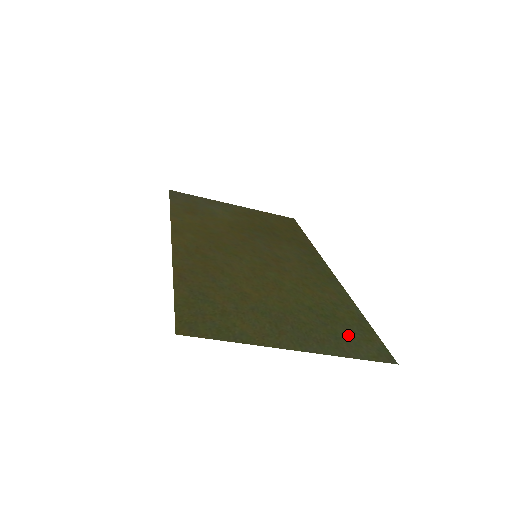
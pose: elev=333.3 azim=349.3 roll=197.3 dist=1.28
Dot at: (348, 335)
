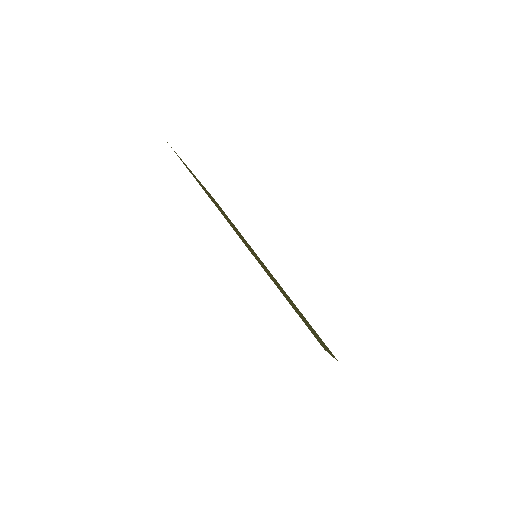
Dot at: occluded
